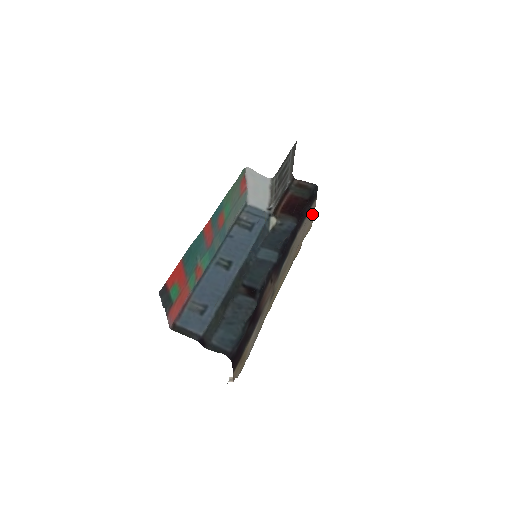
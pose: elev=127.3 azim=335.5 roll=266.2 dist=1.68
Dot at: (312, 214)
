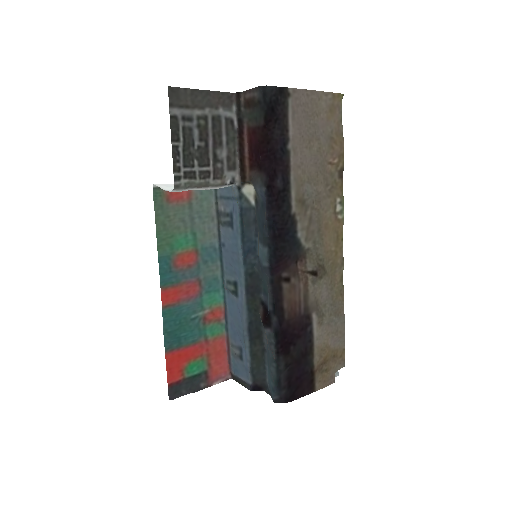
Dot at: (311, 101)
